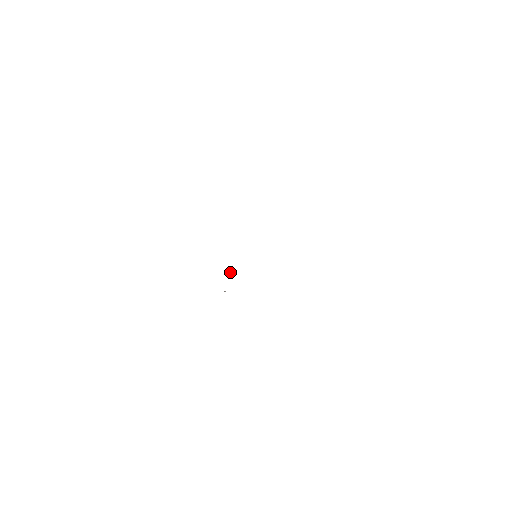
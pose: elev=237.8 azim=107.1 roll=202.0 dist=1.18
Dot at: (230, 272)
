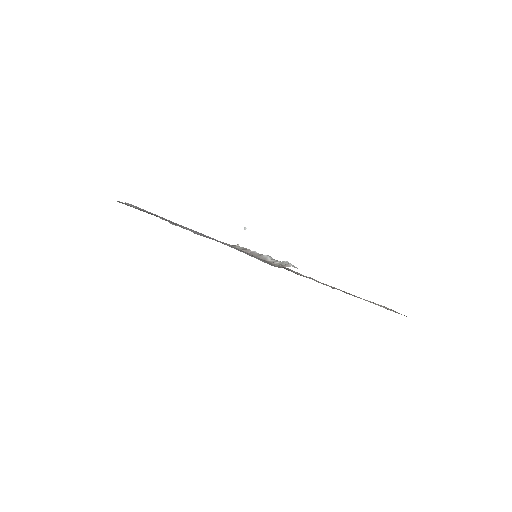
Dot at: (246, 228)
